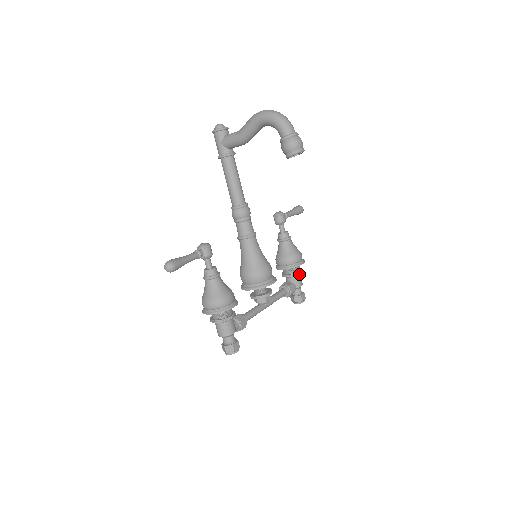
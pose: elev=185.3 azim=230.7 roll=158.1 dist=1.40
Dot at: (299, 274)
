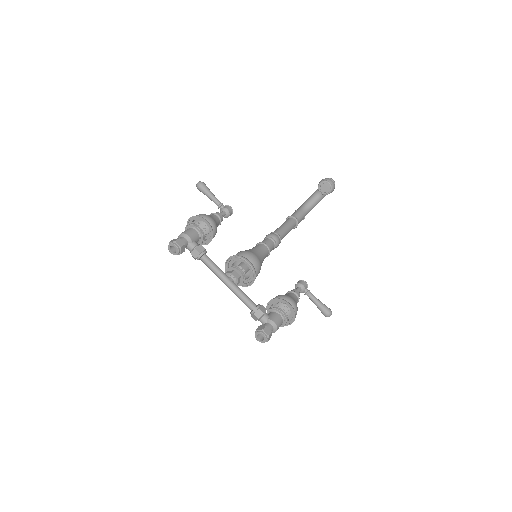
Dot at: (281, 315)
